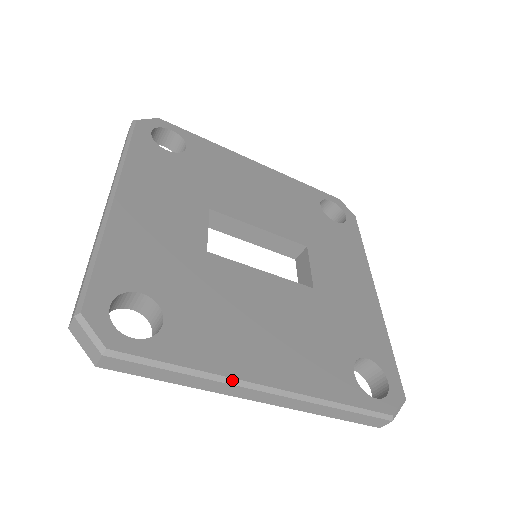
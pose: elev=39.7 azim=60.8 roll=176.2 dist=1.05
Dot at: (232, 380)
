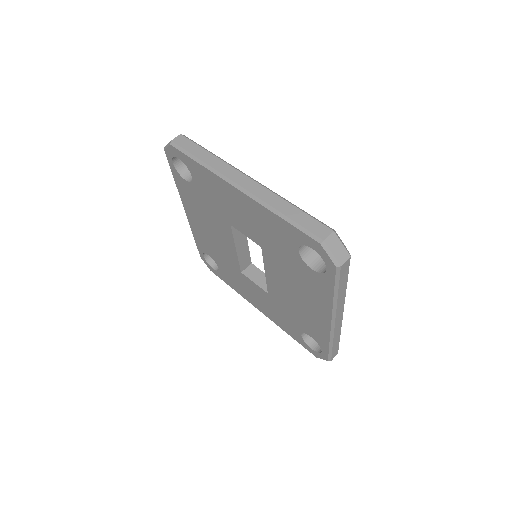
Dot at: (344, 299)
